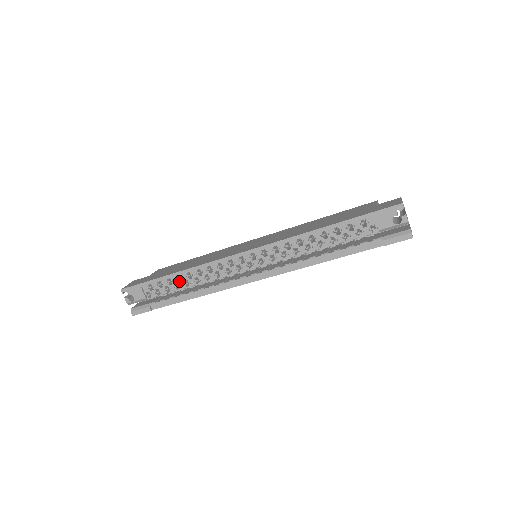
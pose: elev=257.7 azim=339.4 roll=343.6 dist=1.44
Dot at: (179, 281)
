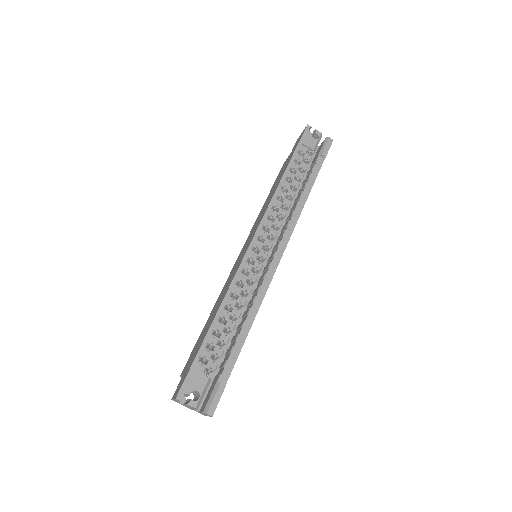
Dot at: (224, 325)
